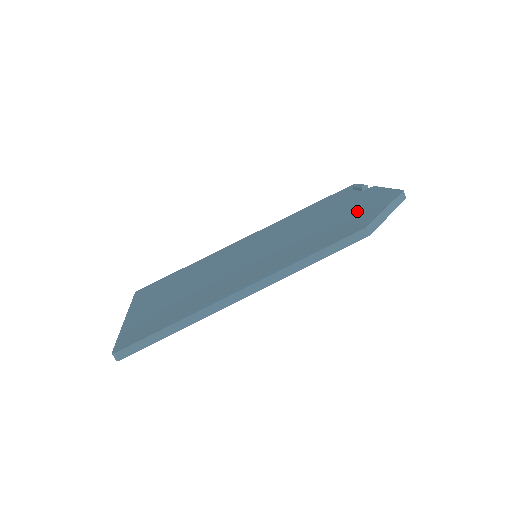
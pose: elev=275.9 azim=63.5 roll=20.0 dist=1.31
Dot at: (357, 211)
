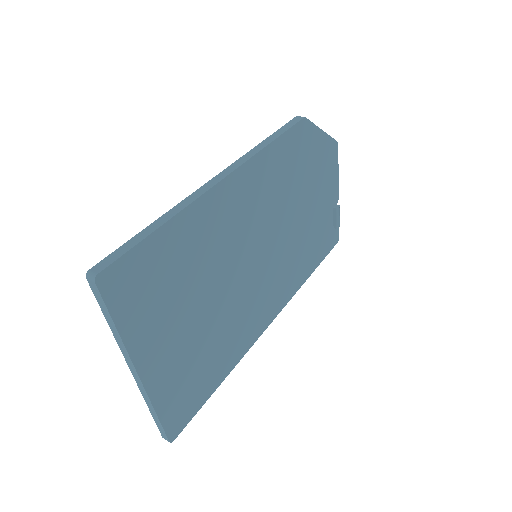
Dot at: occluded
